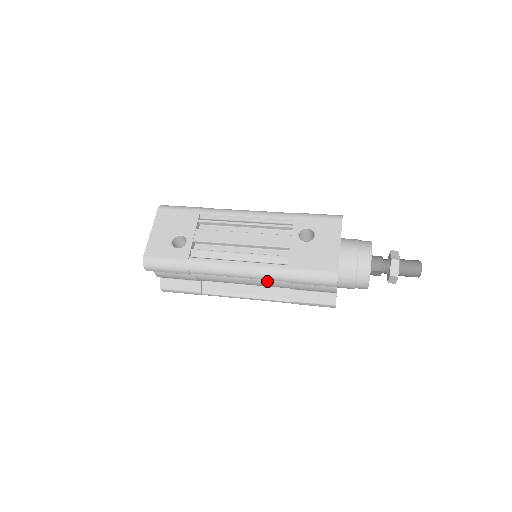
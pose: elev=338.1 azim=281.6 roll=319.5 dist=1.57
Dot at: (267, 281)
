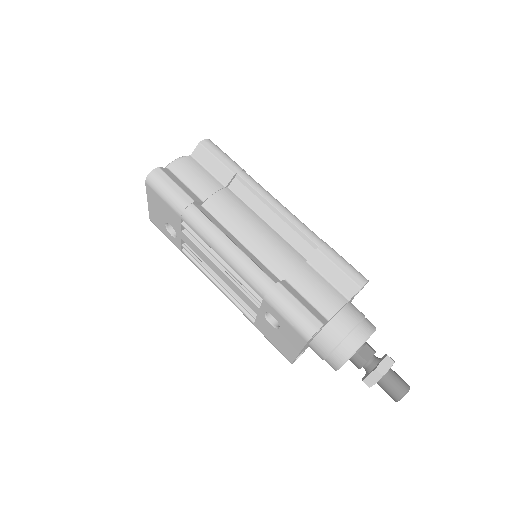
Dot at: occluded
